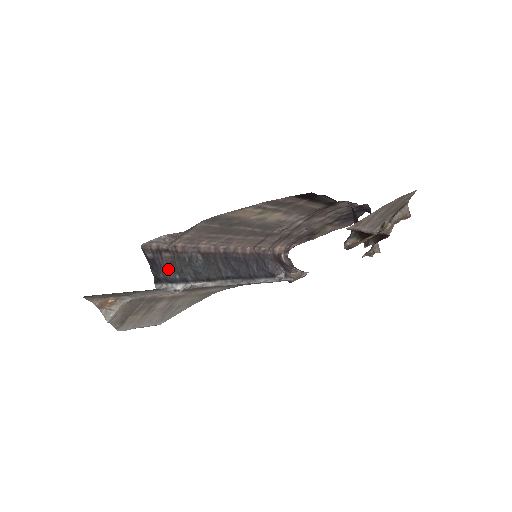
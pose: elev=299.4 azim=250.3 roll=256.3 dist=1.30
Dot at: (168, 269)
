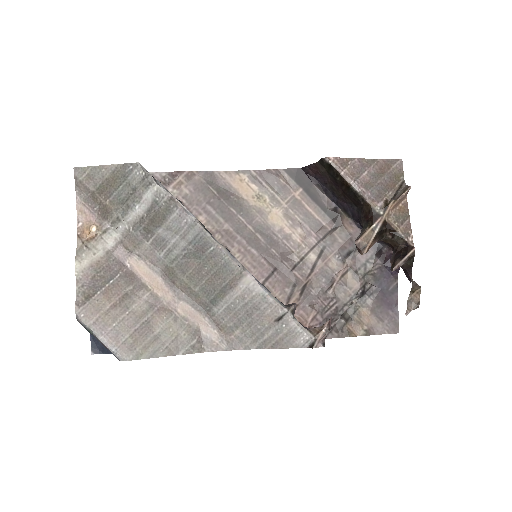
Dot at: occluded
